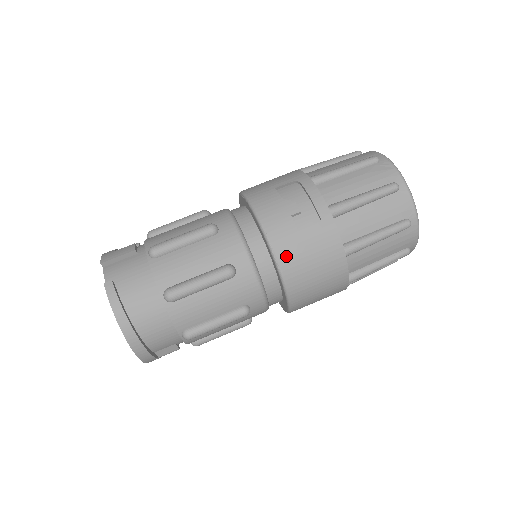
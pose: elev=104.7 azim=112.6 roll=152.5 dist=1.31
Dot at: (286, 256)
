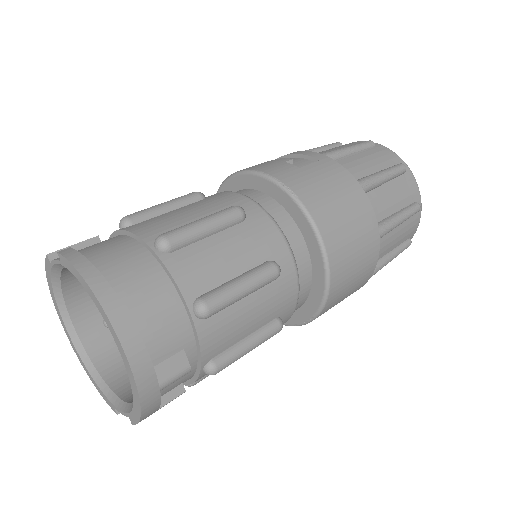
Dot at: (299, 186)
